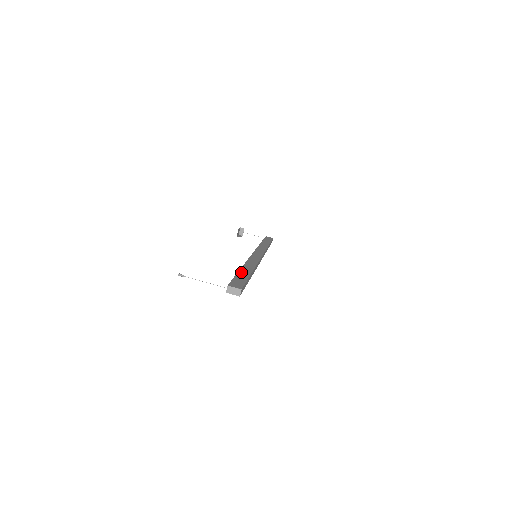
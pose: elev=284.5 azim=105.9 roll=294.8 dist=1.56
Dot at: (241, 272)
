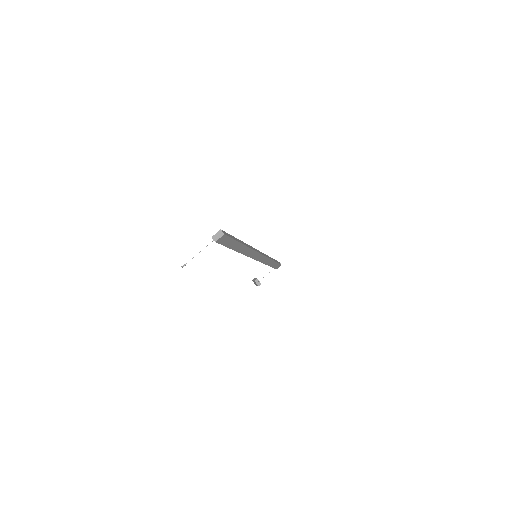
Dot at: occluded
